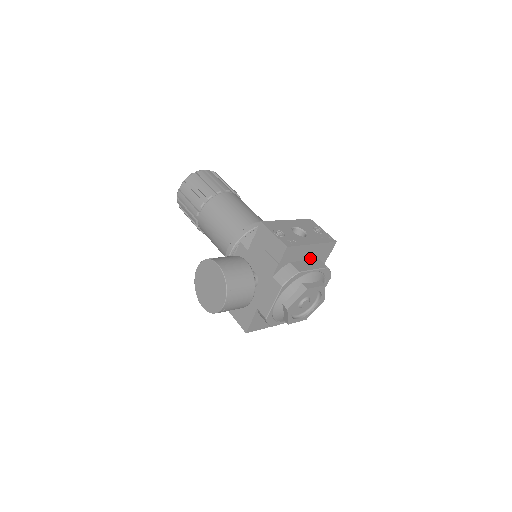
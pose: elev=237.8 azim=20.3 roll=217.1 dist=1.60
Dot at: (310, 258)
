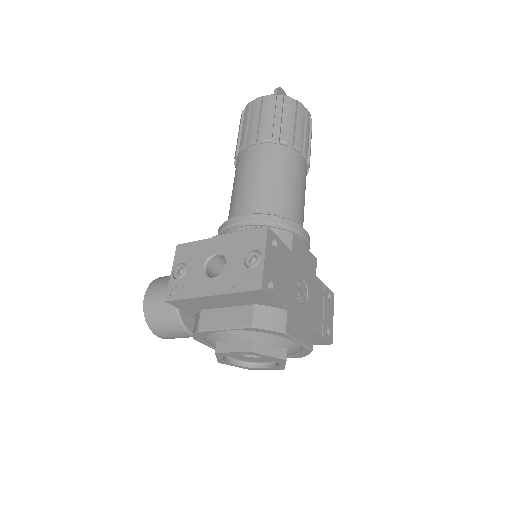
Dot at: (235, 304)
